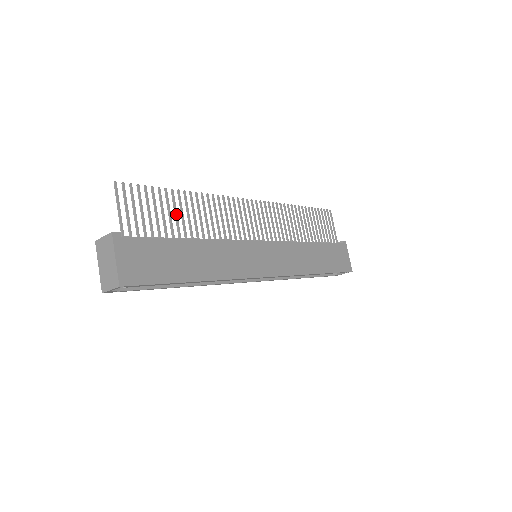
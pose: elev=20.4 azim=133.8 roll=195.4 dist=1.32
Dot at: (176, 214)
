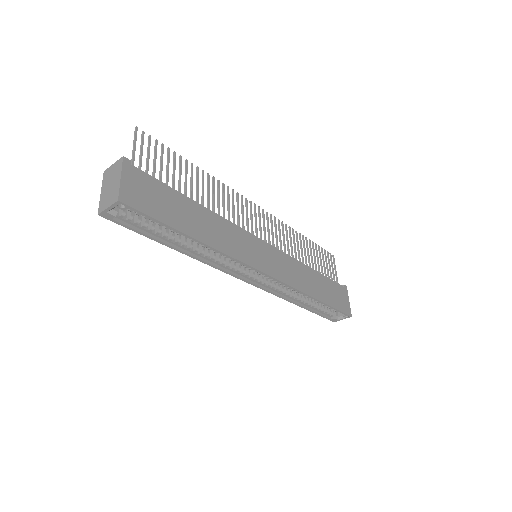
Dot at: (186, 179)
